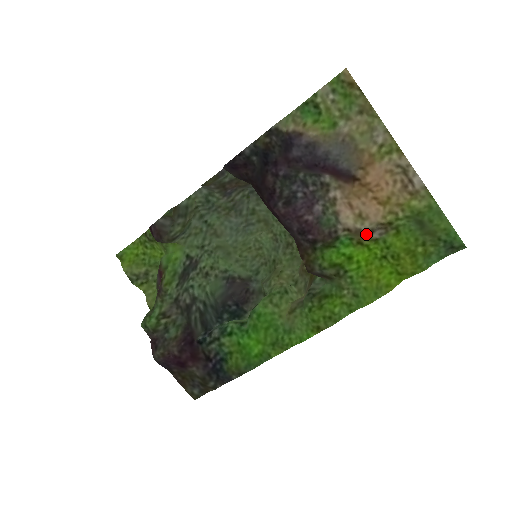
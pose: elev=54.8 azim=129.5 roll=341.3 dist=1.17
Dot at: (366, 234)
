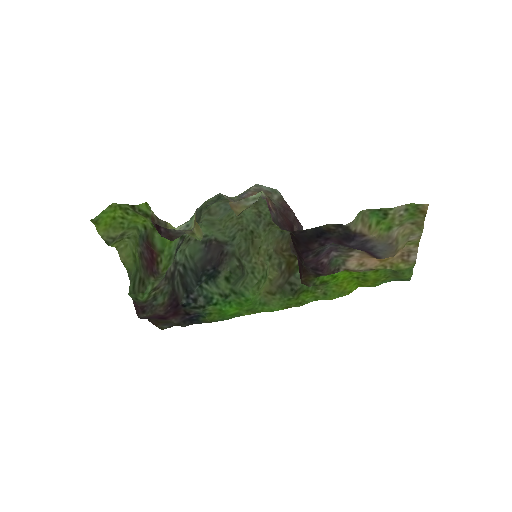
Dot at: (357, 271)
